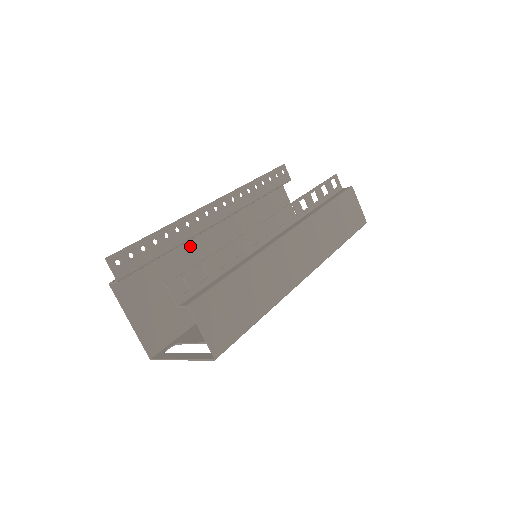
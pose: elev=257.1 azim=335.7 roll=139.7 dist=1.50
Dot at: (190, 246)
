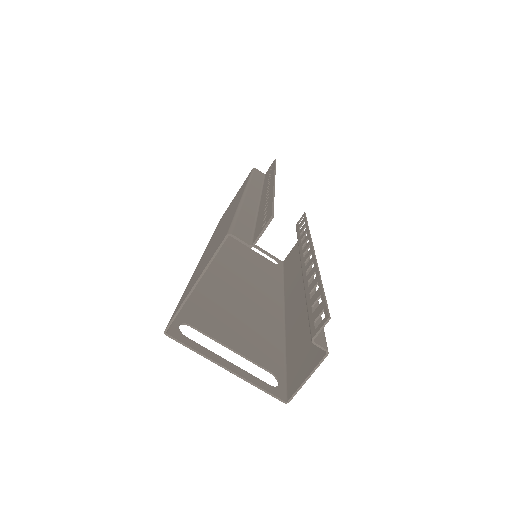
Dot at: occluded
